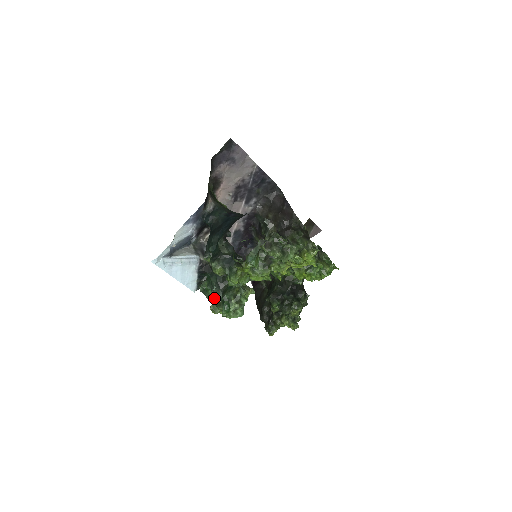
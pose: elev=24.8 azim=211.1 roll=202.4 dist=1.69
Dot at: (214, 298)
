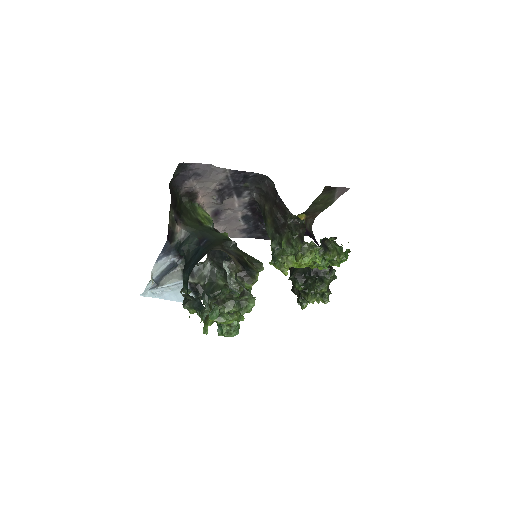
Dot at: occluded
